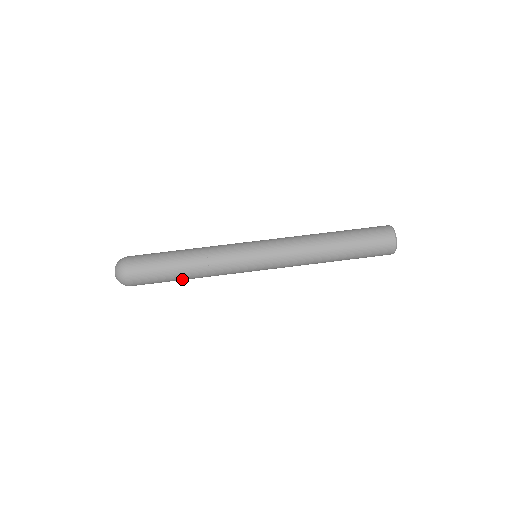
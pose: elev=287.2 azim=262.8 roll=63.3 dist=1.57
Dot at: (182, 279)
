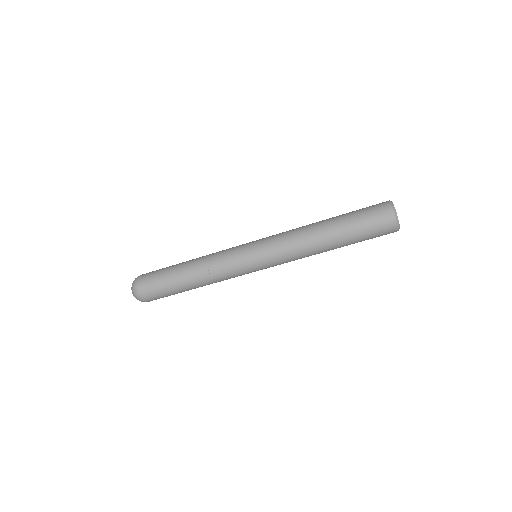
Dot at: occluded
